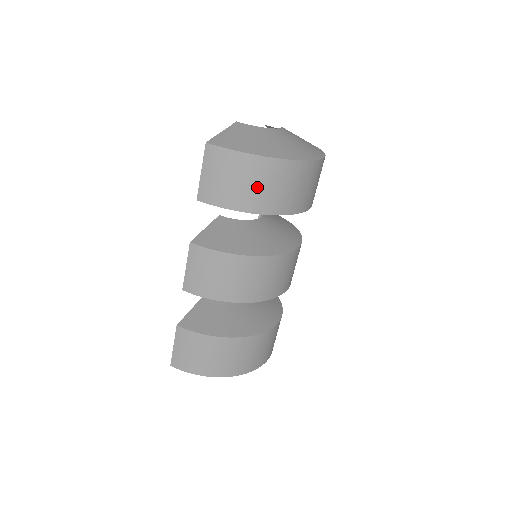
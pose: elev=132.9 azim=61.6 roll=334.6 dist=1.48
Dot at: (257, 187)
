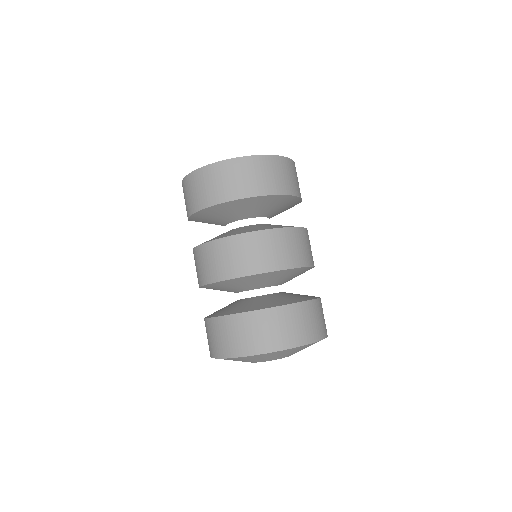
Dot at: (195, 193)
